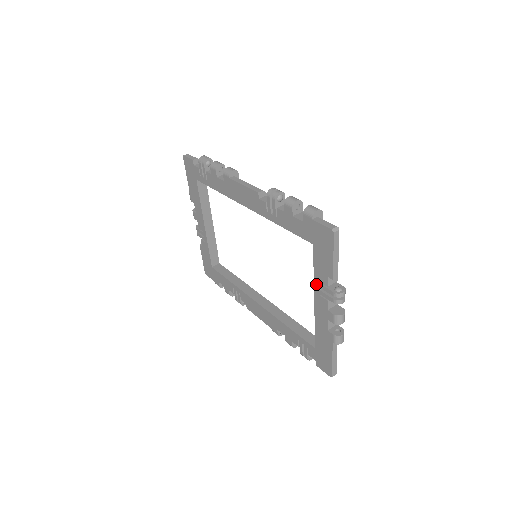
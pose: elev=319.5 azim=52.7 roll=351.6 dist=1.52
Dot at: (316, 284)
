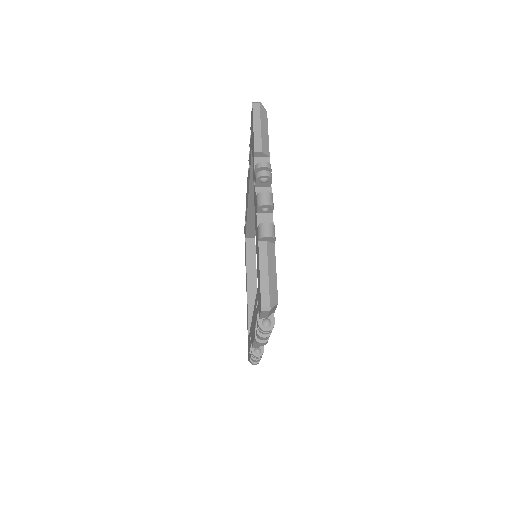
Dot at: (254, 184)
